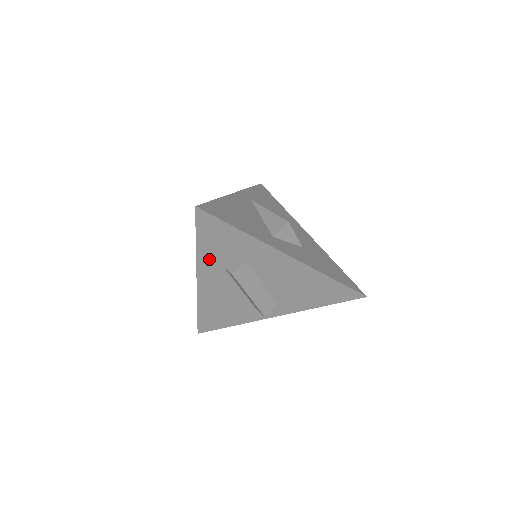
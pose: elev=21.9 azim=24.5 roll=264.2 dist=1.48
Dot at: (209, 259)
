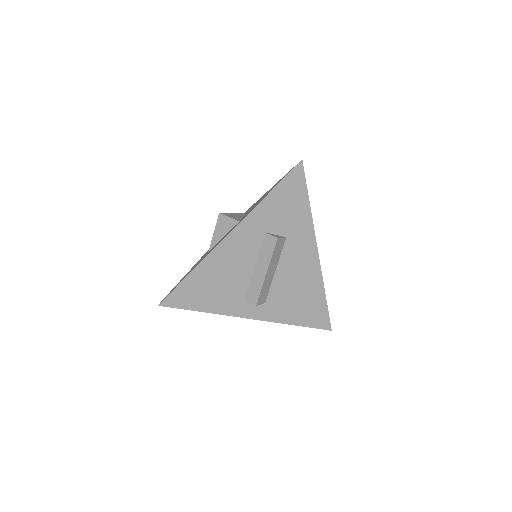
Dot at: (262, 216)
